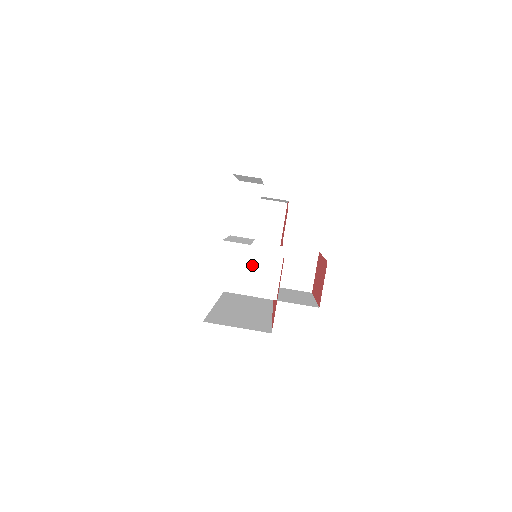
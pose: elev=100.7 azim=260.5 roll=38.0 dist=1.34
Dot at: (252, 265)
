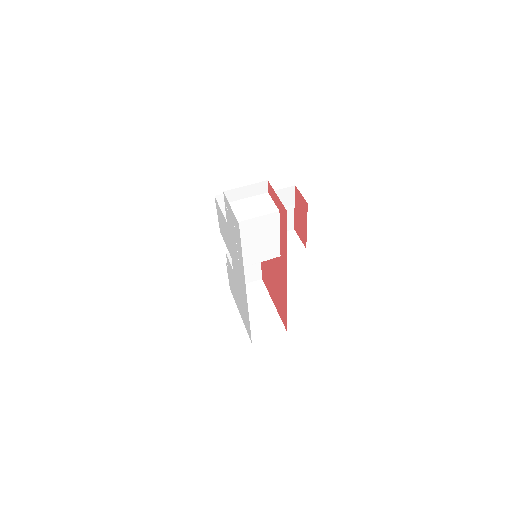
Dot at: (252, 203)
